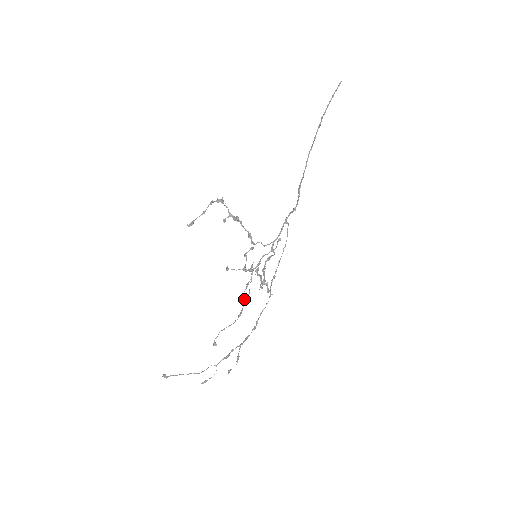
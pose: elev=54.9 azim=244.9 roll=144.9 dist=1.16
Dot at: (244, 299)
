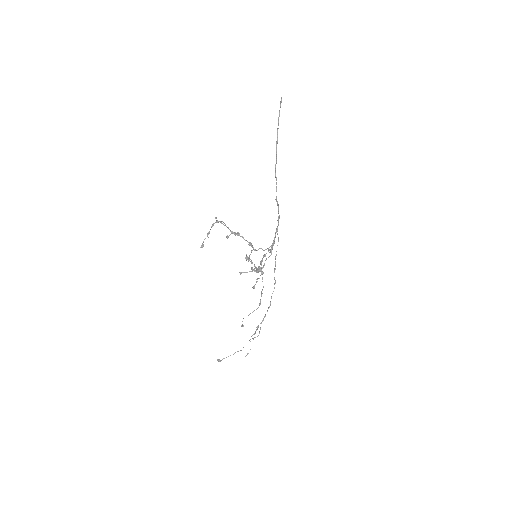
Dot at: (254, 288)
